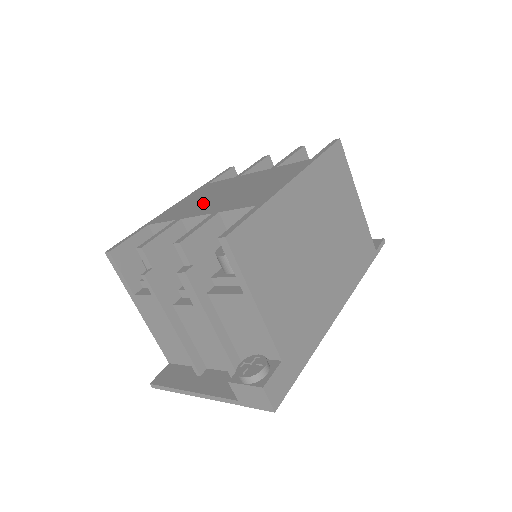
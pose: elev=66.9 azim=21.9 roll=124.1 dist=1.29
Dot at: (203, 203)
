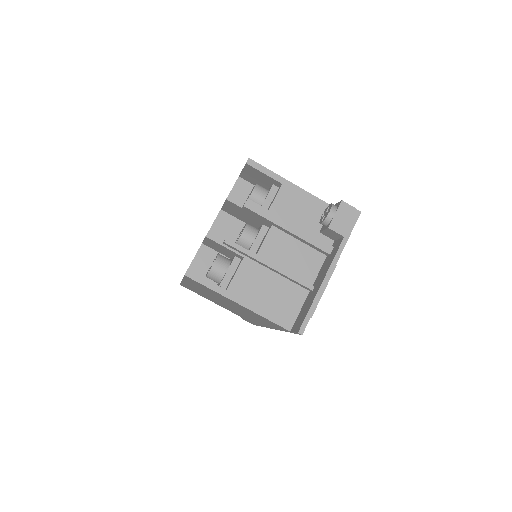
Dot at: occluded
